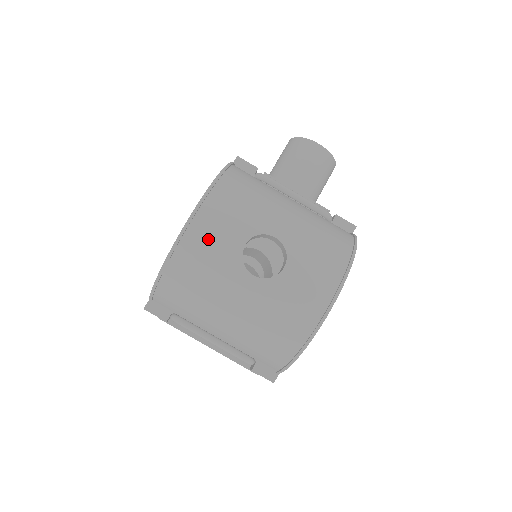
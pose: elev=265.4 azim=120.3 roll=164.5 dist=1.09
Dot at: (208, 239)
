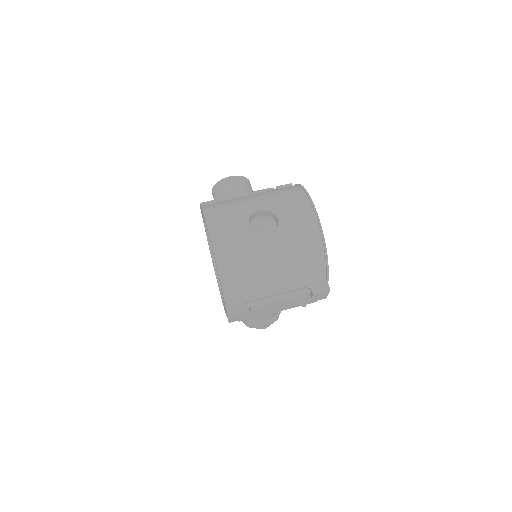
Dot at: (229, 239)
